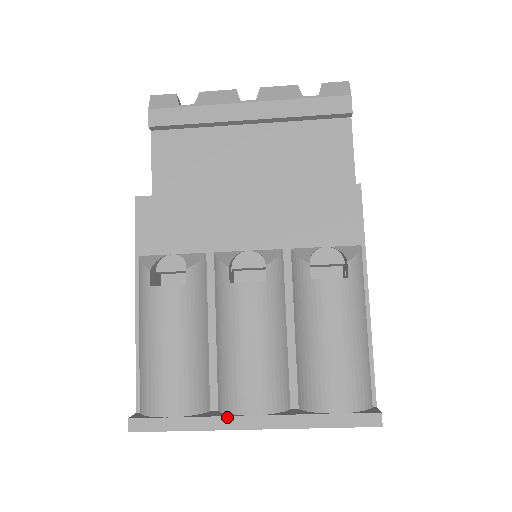
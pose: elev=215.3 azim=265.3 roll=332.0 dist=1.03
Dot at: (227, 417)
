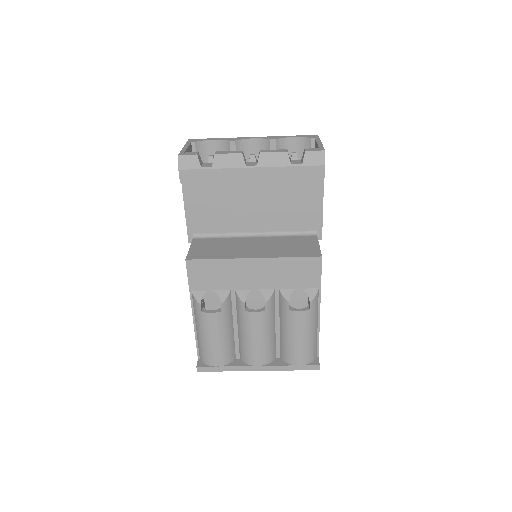
Dot at: (245, 366)
